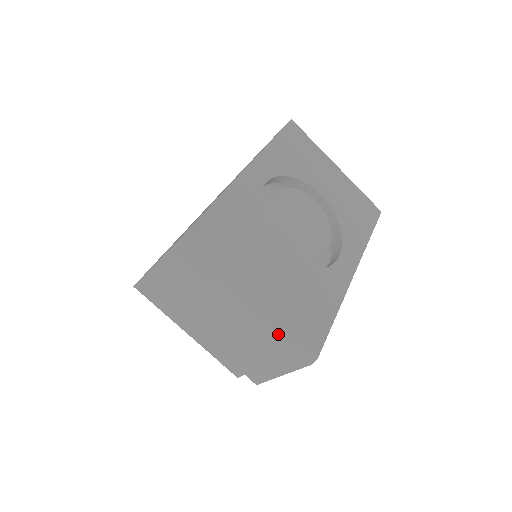
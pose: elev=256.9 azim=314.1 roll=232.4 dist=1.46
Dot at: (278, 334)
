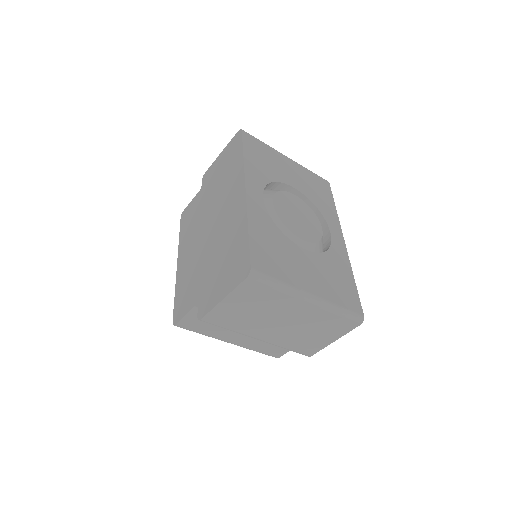
Dot at: (335, 313)
